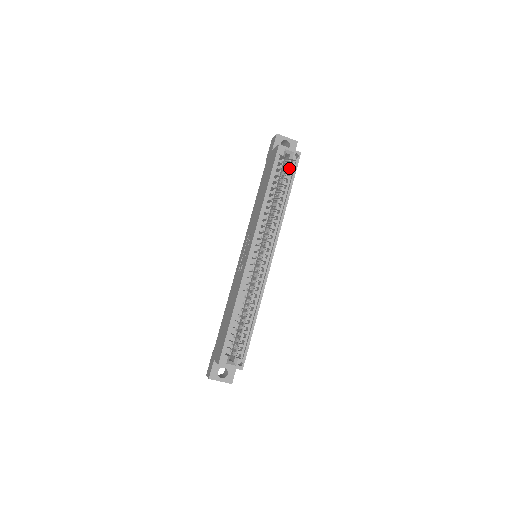
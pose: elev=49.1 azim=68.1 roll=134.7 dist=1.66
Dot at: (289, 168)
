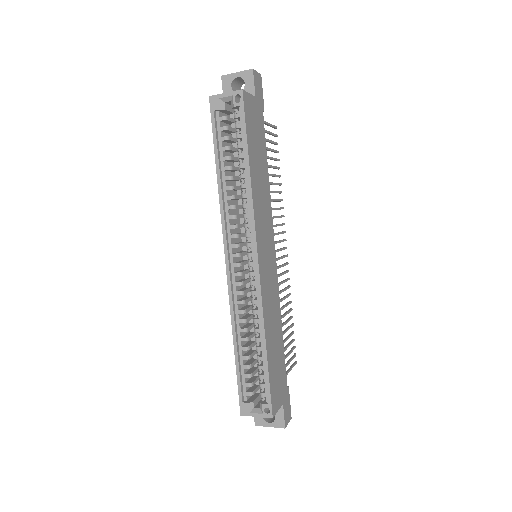
Dot at: occluded
